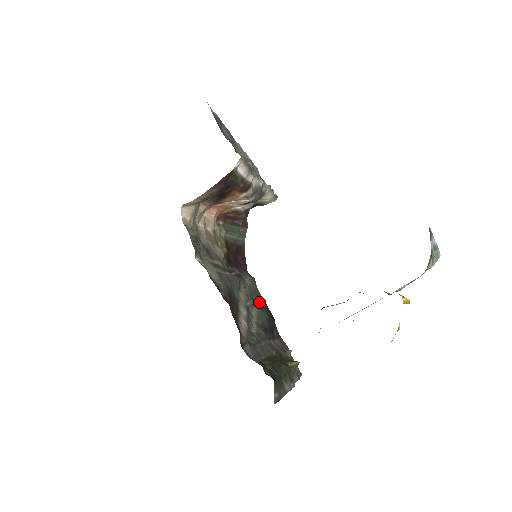
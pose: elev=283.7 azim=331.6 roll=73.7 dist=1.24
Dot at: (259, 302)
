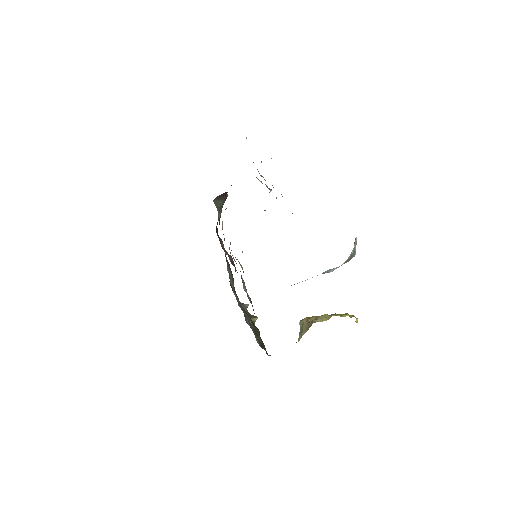
Dot at: (229, 266)
